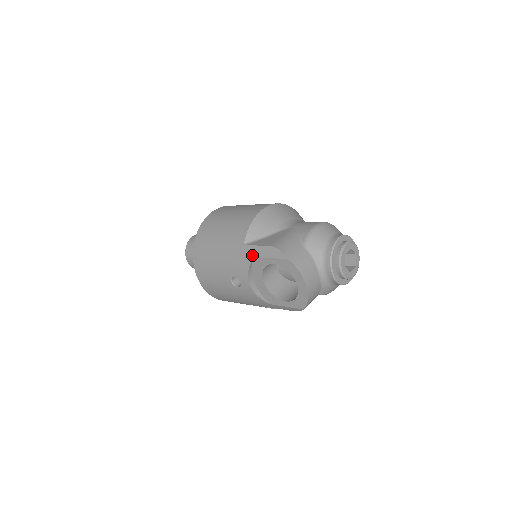
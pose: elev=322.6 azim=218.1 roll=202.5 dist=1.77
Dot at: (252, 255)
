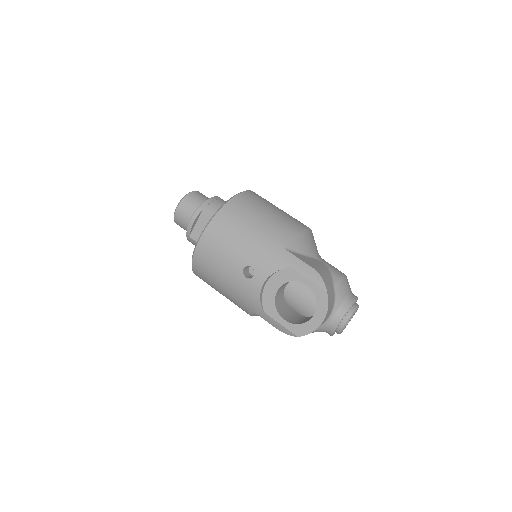
Dot at: (289, 263)
